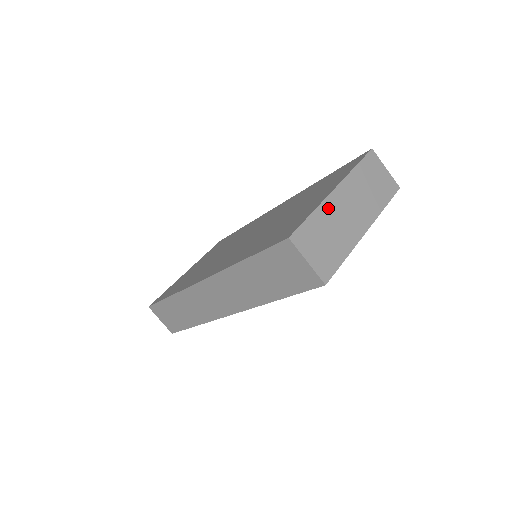
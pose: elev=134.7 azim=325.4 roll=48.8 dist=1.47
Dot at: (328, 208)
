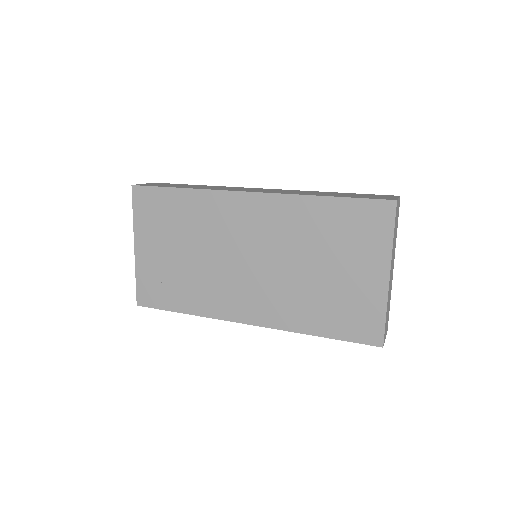
Dot at: (388, 296)
